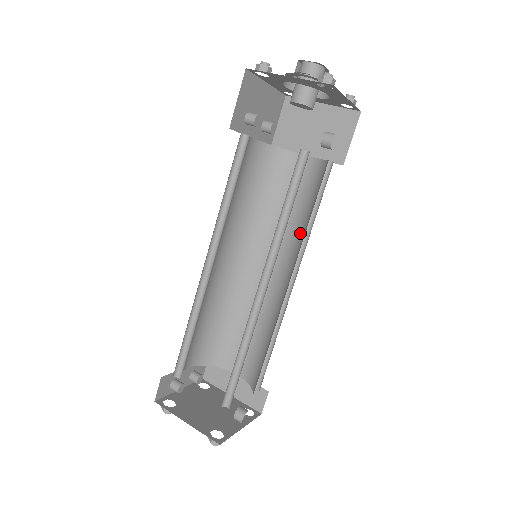
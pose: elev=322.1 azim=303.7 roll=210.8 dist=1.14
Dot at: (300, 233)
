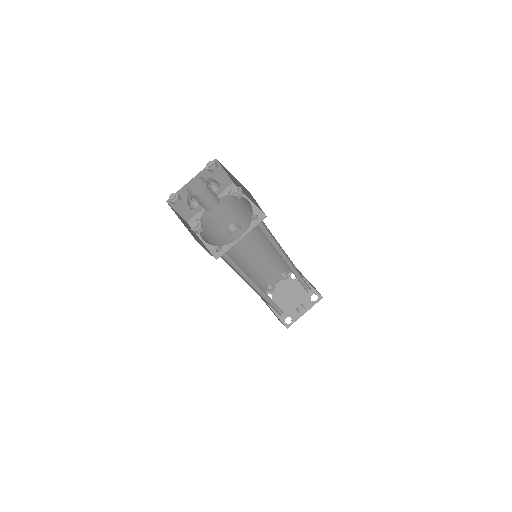
Dot at: (272, 243)
